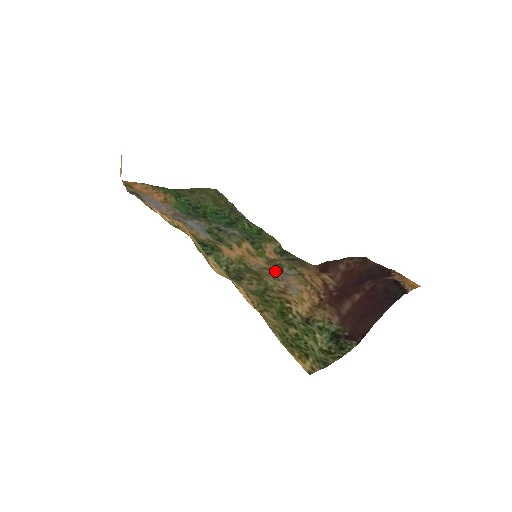
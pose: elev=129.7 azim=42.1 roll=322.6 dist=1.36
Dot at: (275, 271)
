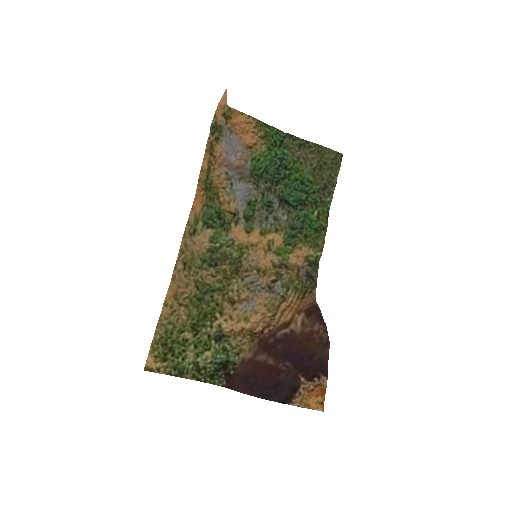
Dot at: (263, 278)
